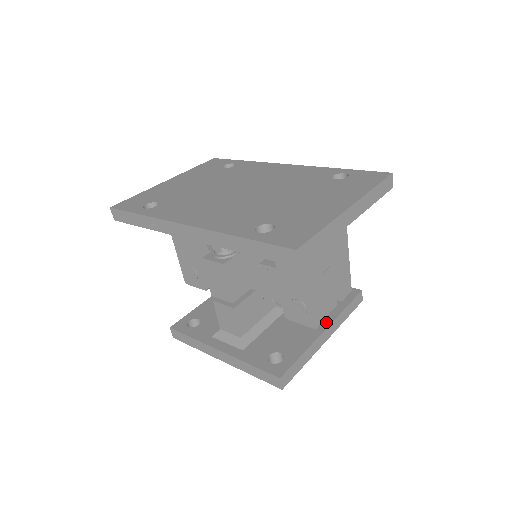
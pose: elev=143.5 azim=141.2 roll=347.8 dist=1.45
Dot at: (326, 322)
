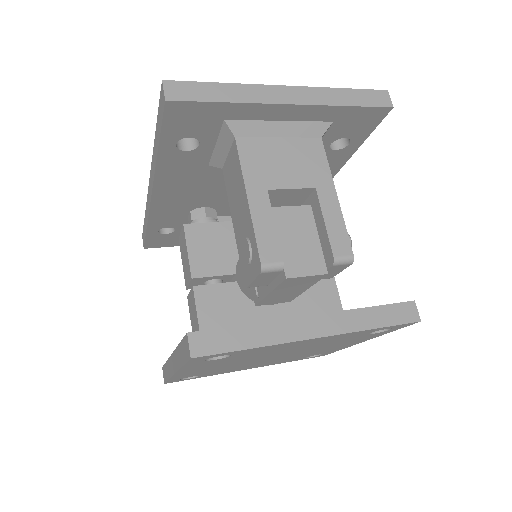
Dot at: (322, 314)
